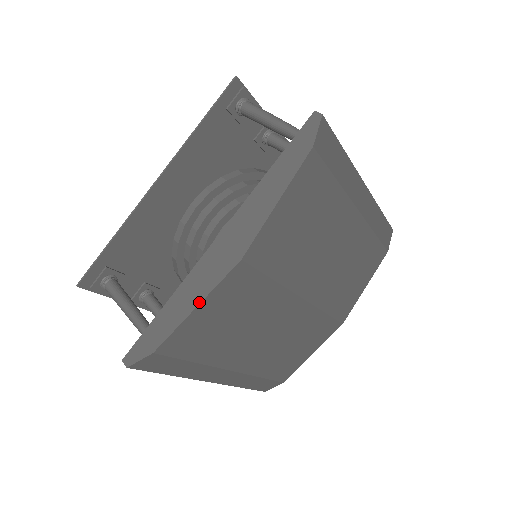
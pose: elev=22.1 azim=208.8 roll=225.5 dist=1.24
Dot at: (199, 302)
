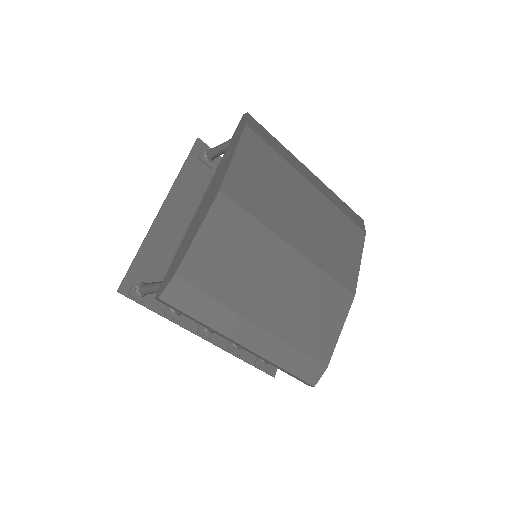
Dot at: (199, 228)
